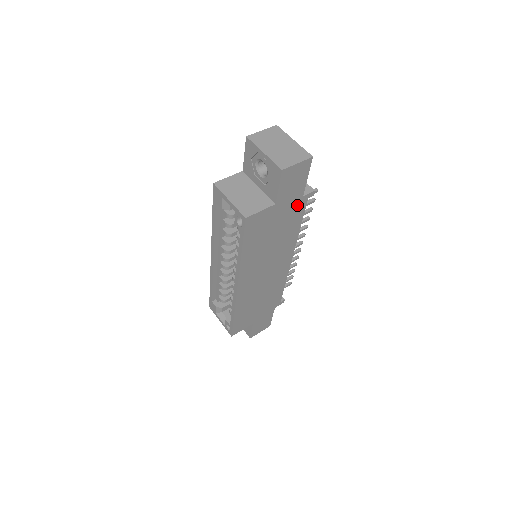
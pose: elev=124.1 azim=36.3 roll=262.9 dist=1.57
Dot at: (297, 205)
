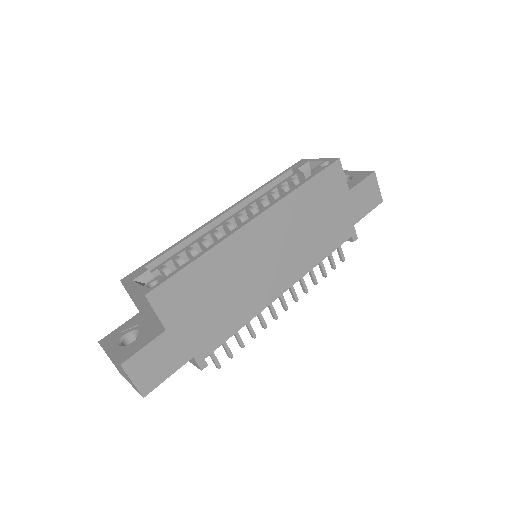
Dot at: (346, 226)
